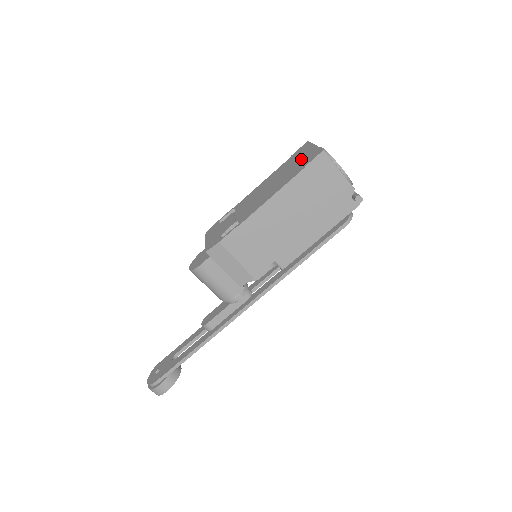
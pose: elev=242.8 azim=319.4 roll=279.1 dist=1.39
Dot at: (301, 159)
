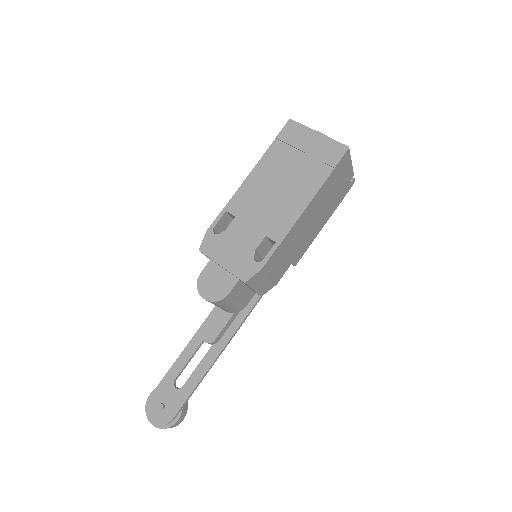
Dot at: (312, 152)
